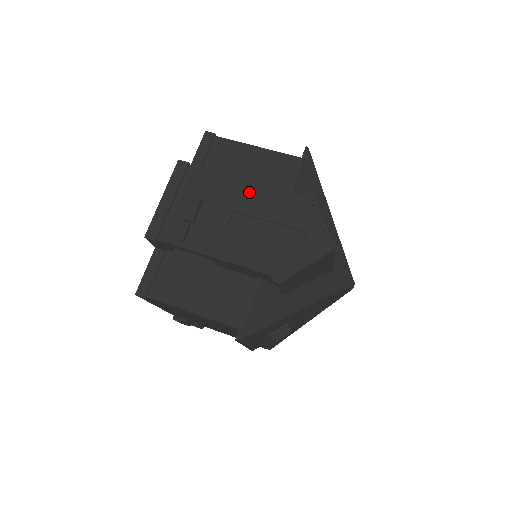
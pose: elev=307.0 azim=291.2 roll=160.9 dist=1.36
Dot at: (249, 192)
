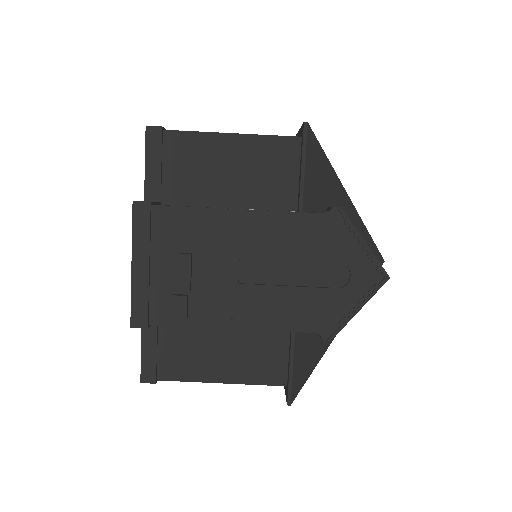
Dot at: (253, 226)
